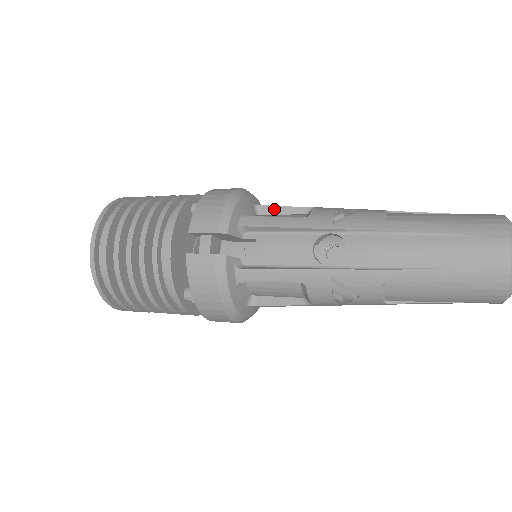
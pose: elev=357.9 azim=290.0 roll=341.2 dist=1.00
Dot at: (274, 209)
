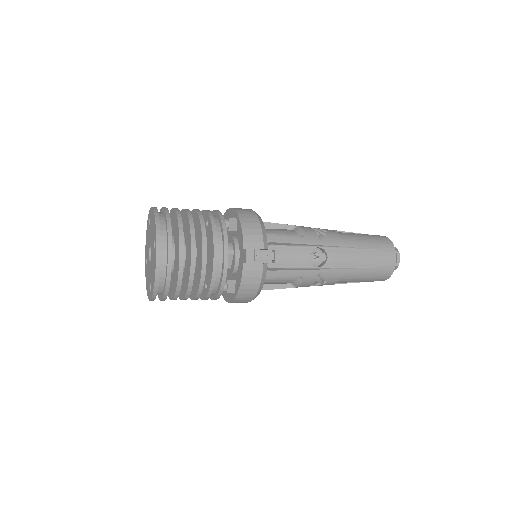
Dot at: (270, 225)
